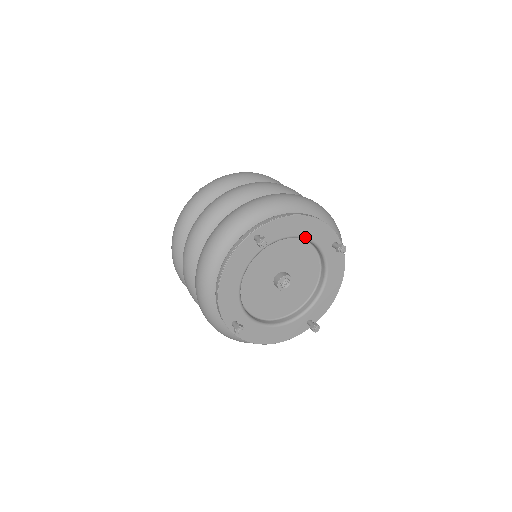
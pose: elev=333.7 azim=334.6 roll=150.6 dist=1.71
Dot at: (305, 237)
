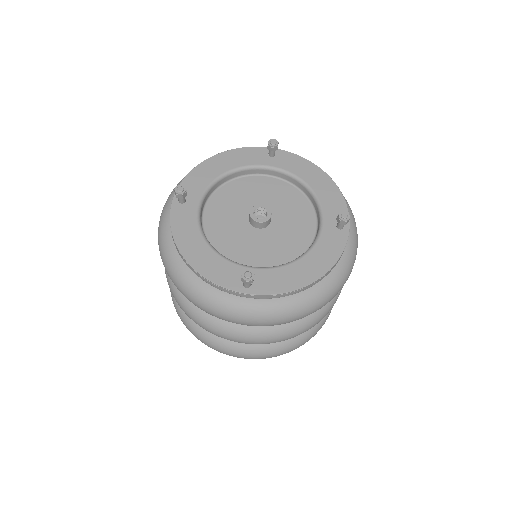
Dot at: (232, 169)
